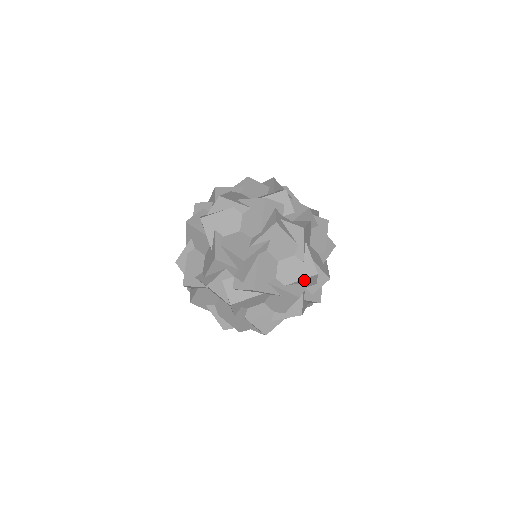
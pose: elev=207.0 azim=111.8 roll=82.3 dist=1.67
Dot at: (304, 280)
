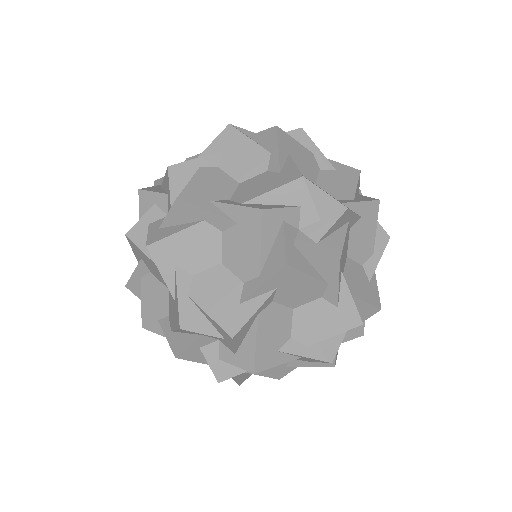
Dot at: (339, 332)
